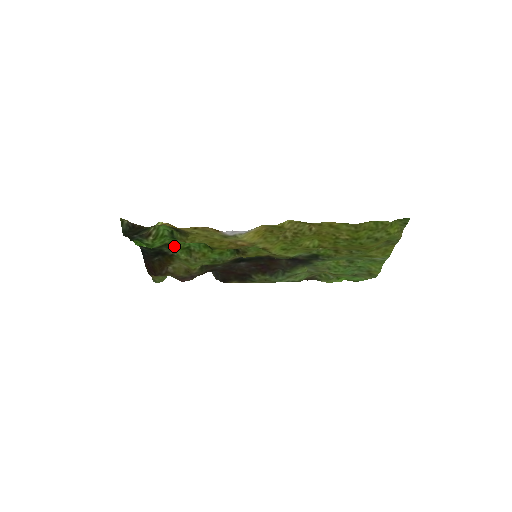
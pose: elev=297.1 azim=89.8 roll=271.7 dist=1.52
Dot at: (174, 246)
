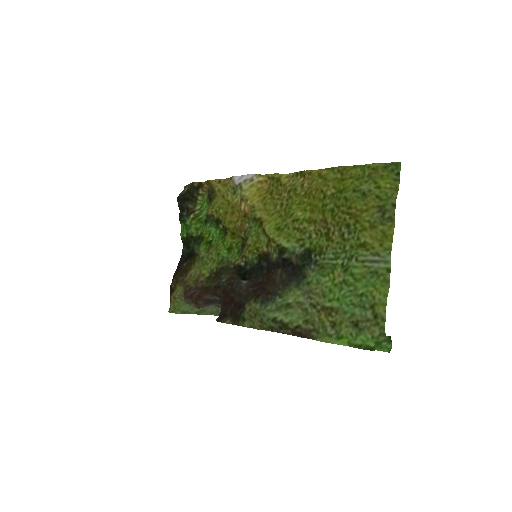
Dot at: (203, 238)
